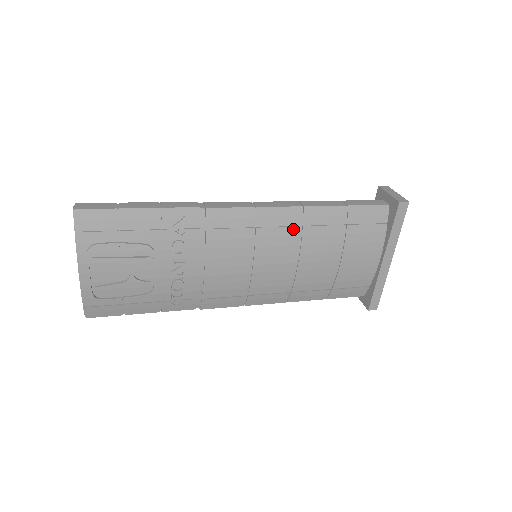
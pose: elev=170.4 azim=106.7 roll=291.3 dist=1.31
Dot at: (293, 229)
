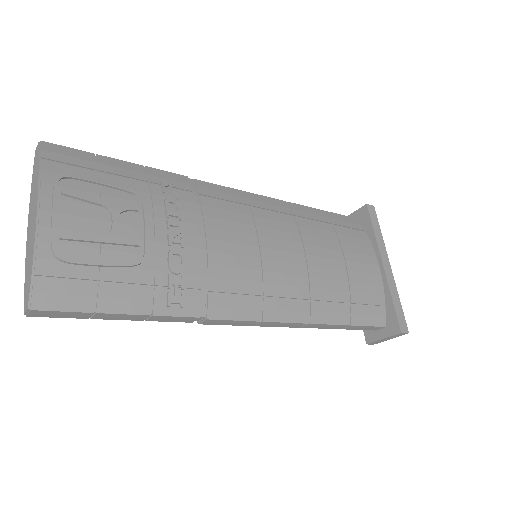
Dot at: (286, 217)
